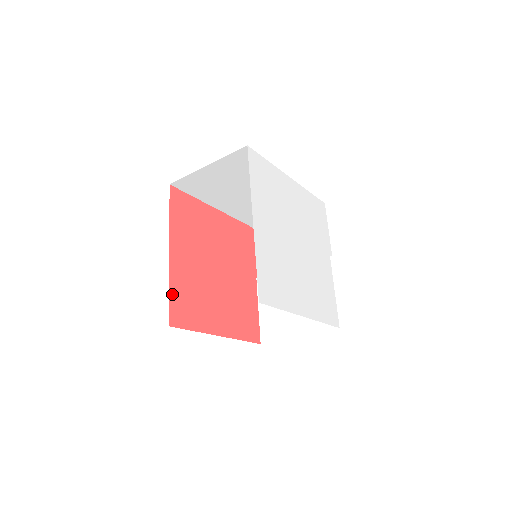
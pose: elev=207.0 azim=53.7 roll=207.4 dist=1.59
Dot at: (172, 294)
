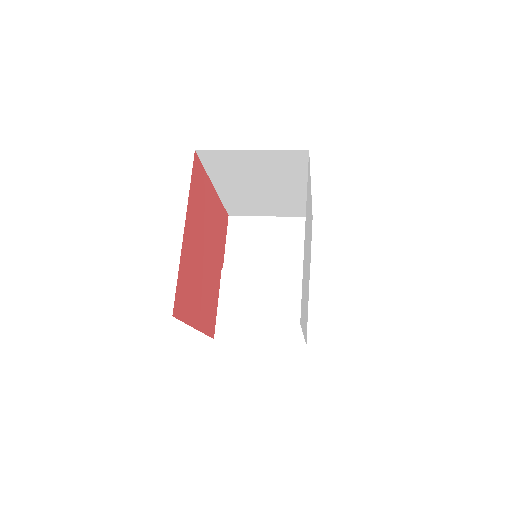
Dot at: (179, 279)
